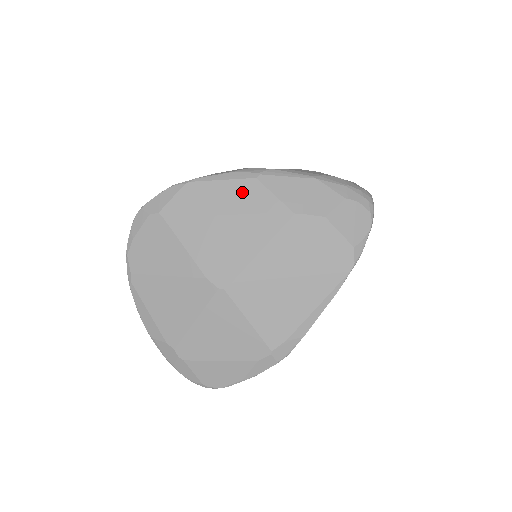
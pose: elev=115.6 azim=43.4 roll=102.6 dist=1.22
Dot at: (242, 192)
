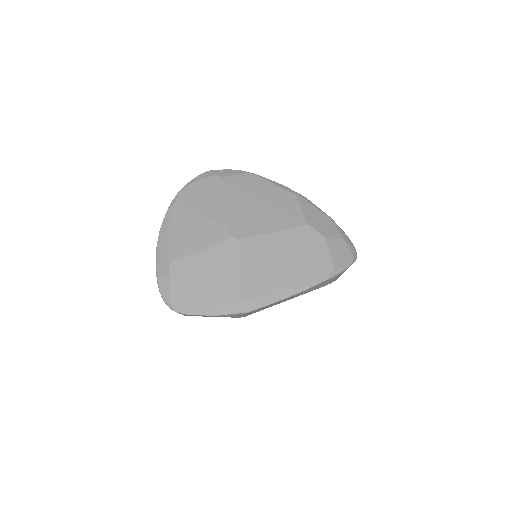
Dot at: (282, 196)
